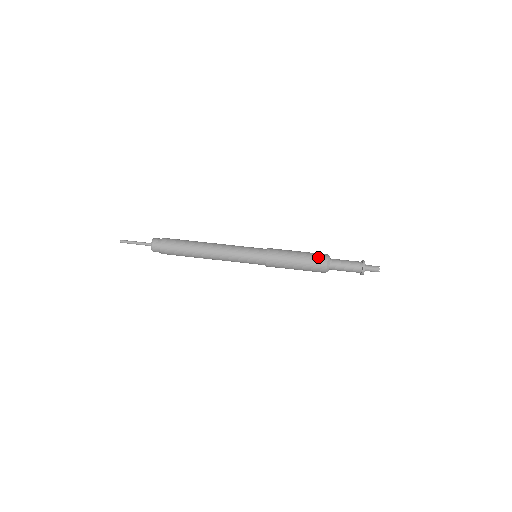
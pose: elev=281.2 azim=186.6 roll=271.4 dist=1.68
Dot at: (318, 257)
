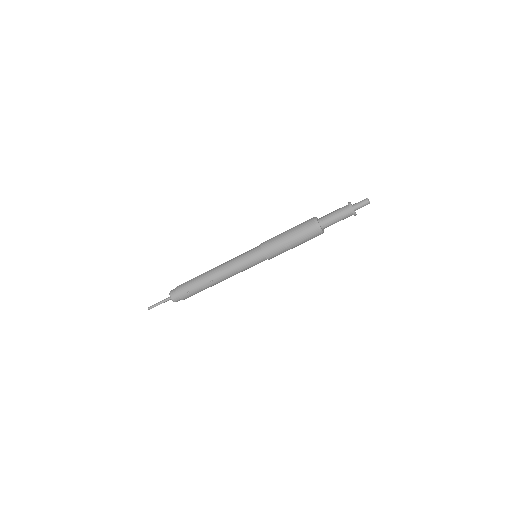
Dot at: (305, 221)
